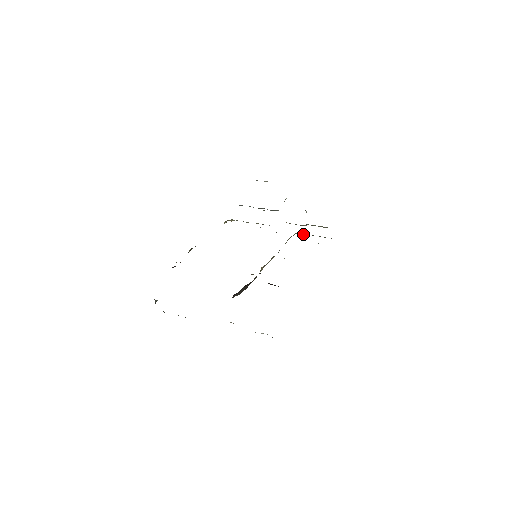
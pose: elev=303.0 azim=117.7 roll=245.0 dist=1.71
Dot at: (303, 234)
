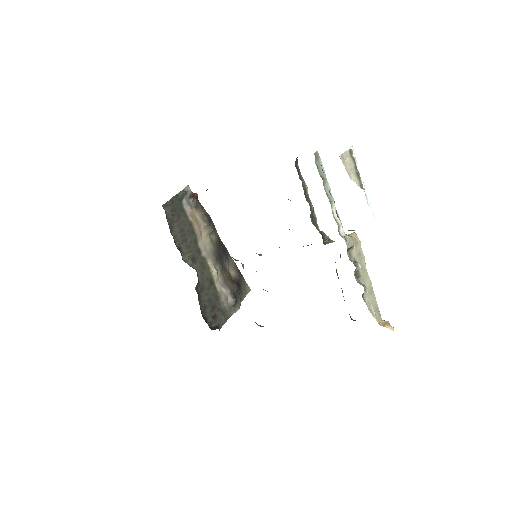
Dot at: occluded
